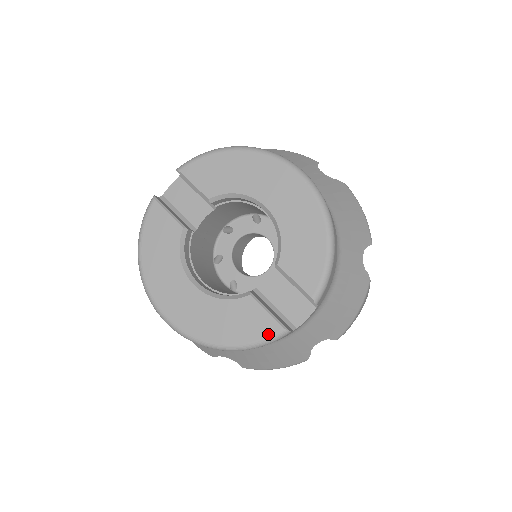
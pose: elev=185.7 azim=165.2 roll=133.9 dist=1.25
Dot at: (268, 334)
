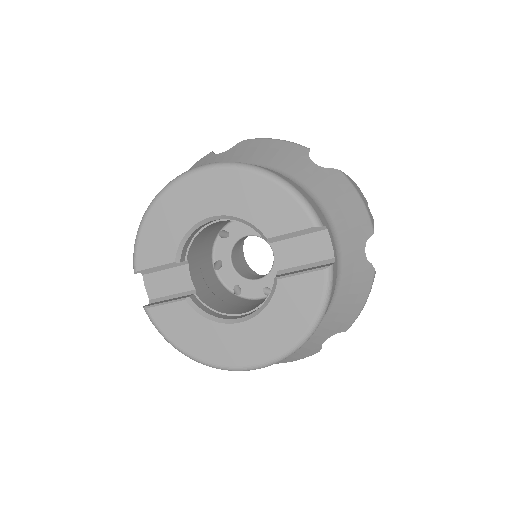
Dot at: (322, 286)
